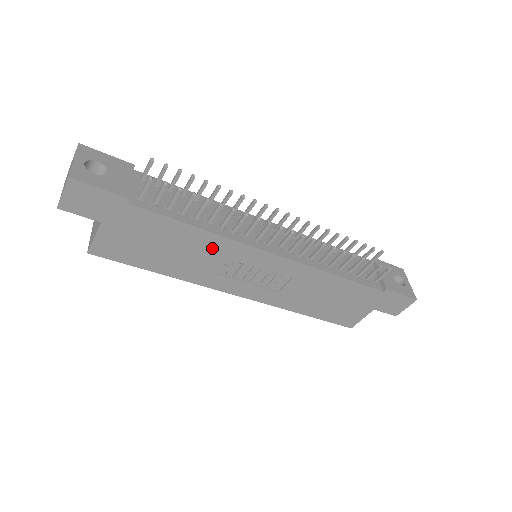
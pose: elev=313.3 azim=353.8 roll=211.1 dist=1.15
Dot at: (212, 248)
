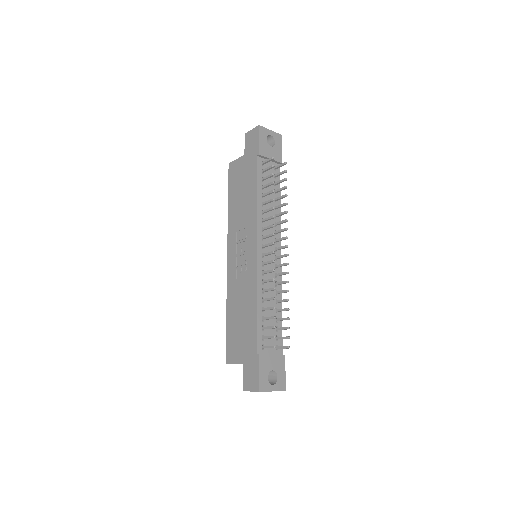
Dot at: (249, 214)
